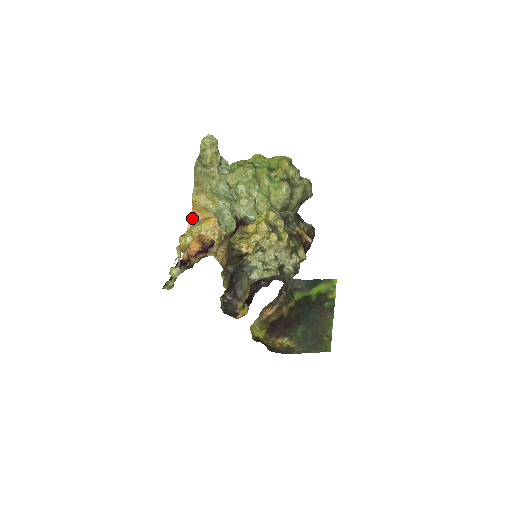
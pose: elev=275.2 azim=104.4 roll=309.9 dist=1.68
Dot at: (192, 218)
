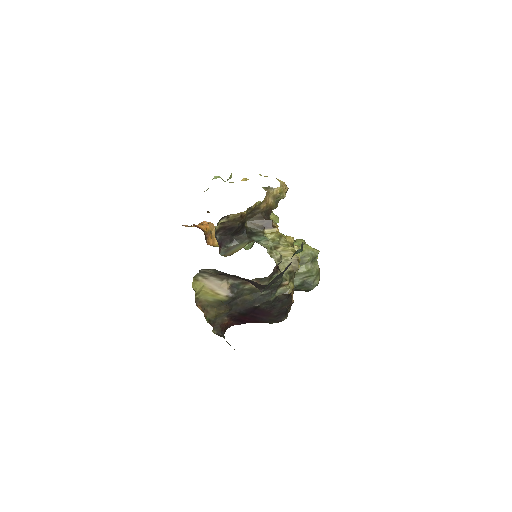
Dot at: occluded
